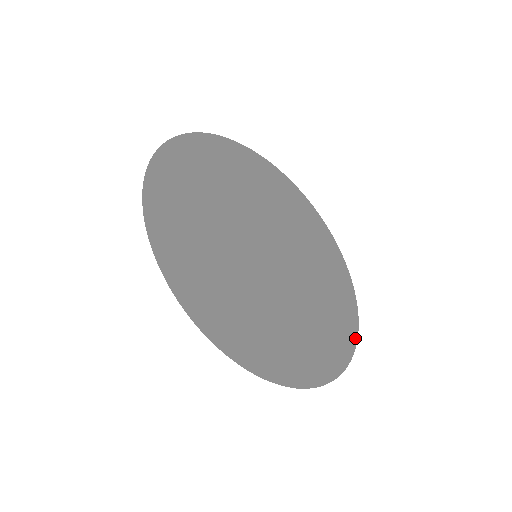
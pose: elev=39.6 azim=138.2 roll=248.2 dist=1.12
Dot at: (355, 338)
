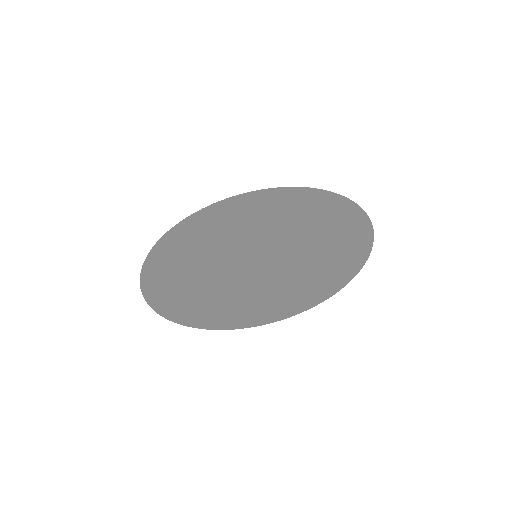
Dot at: (368, 250)
